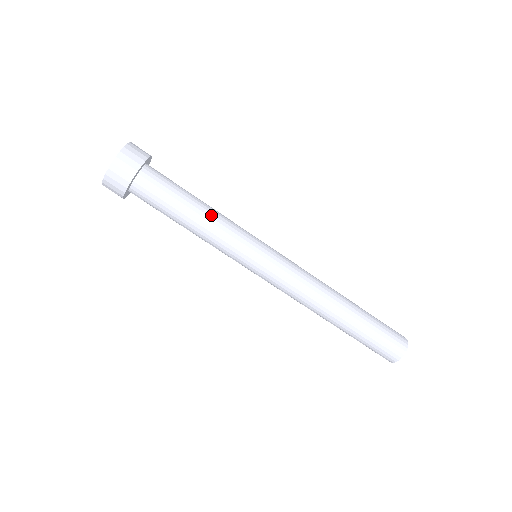
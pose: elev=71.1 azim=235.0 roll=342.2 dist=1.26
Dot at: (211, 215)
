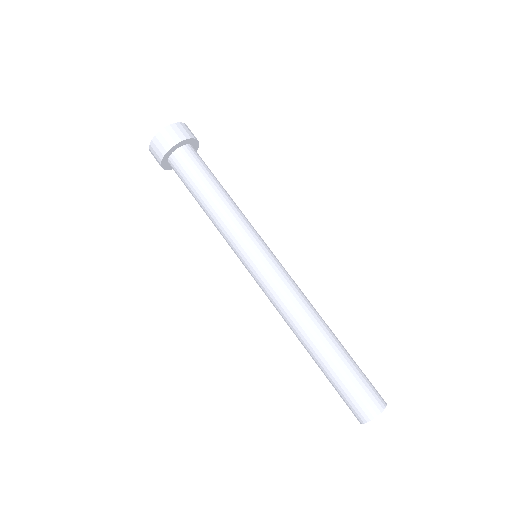
Dot at: occluded
